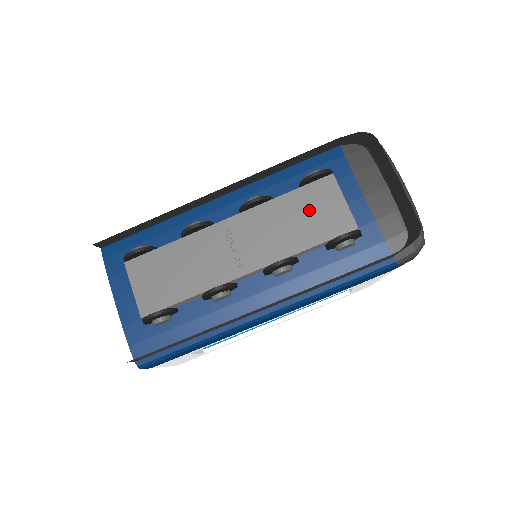
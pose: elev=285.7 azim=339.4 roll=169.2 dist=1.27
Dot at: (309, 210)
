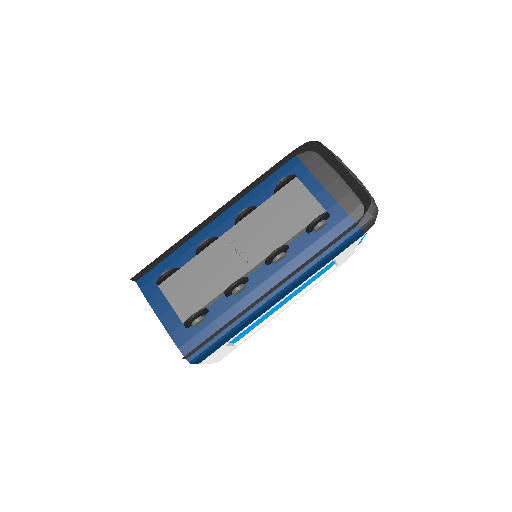
Dot at: (286, 208)
